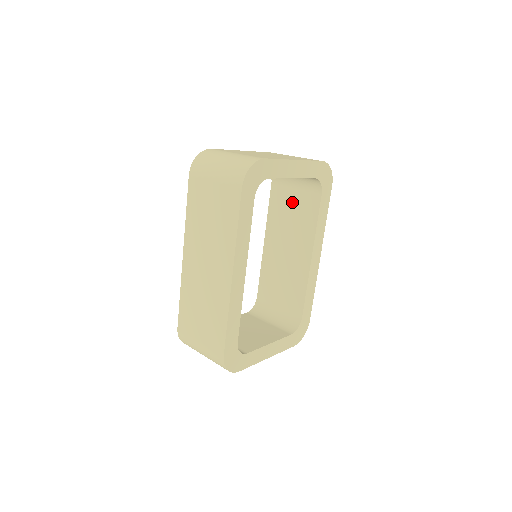
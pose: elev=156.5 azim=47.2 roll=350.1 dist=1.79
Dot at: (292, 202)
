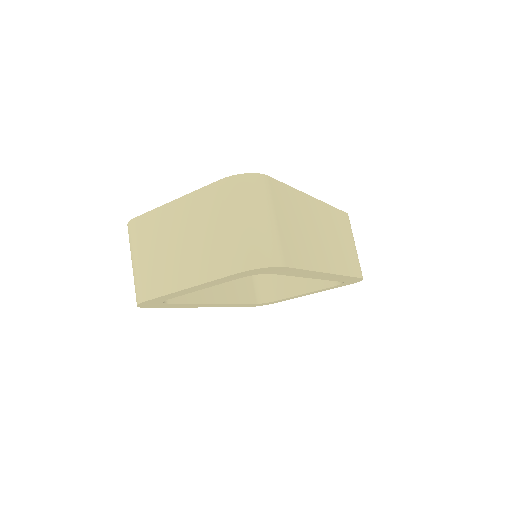
Dot at: occluded
